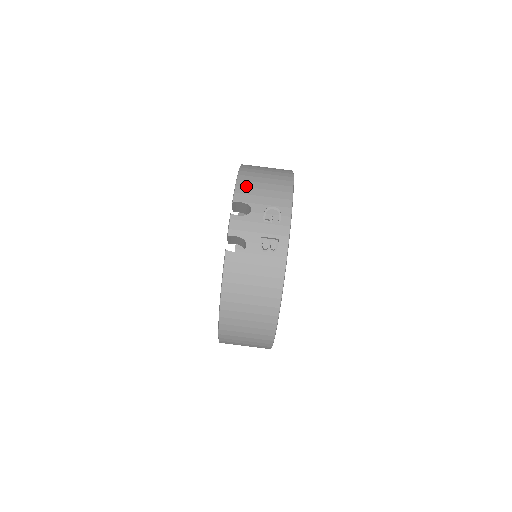
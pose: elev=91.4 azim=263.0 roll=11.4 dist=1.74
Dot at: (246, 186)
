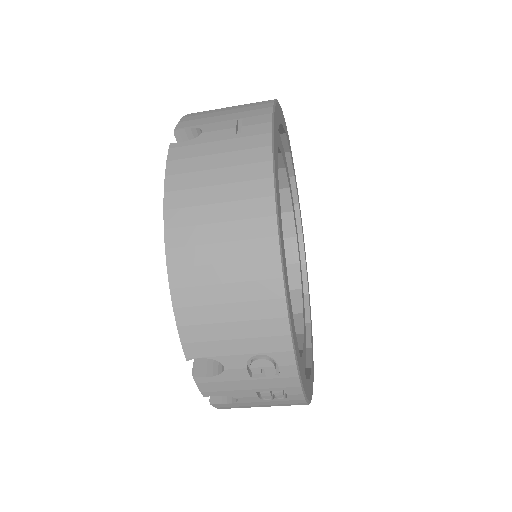
Dot at: (196, 323)
